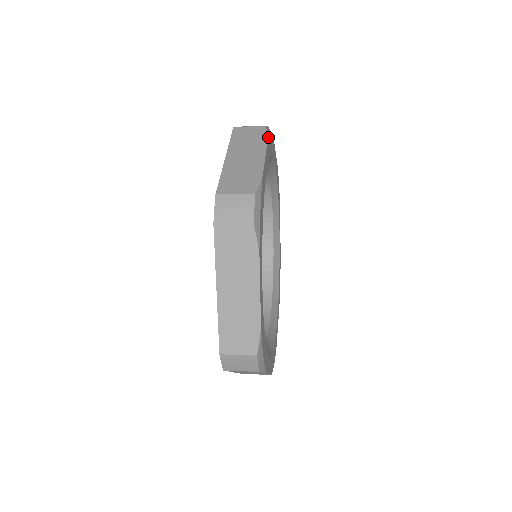
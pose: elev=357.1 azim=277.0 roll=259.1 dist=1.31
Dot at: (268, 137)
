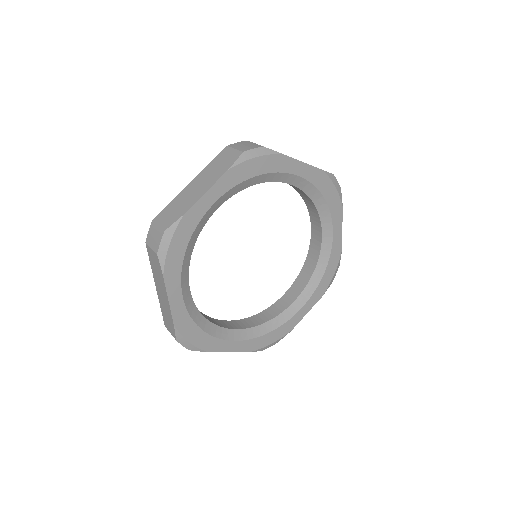
Dot at: (163, 271)
